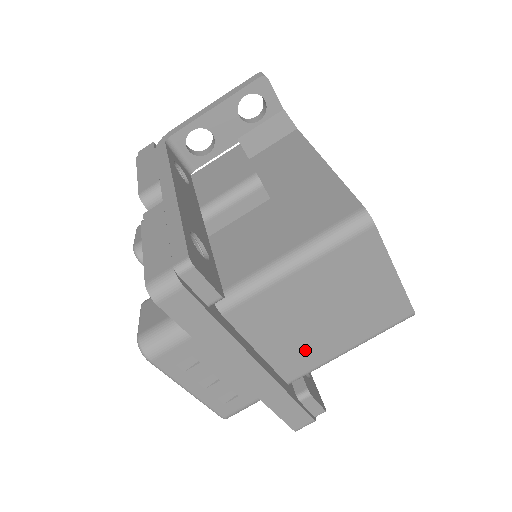
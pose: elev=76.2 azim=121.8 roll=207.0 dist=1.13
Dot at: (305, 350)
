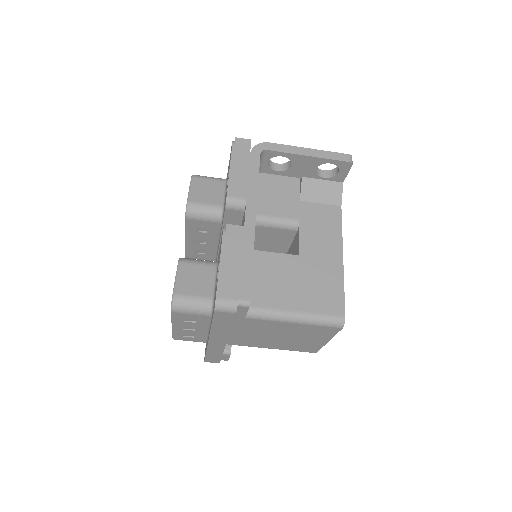
Dot at: (250, 340)
